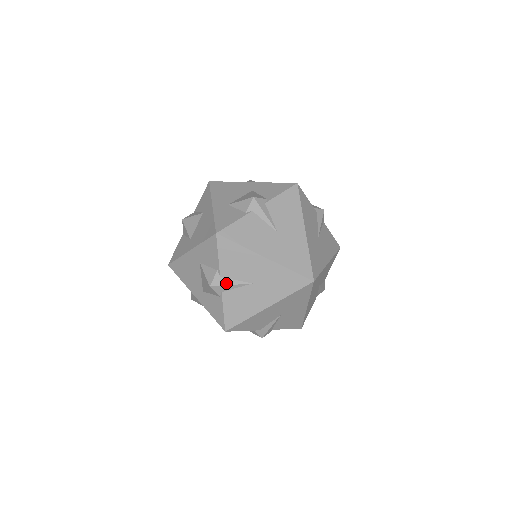
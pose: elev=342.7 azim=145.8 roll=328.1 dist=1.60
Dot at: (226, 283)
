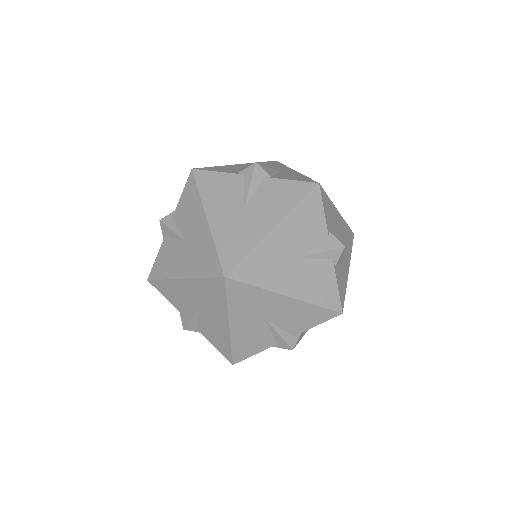
Dot at: (188, 320)
